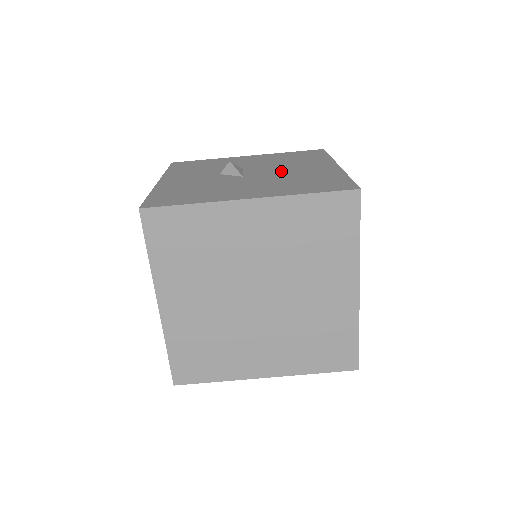
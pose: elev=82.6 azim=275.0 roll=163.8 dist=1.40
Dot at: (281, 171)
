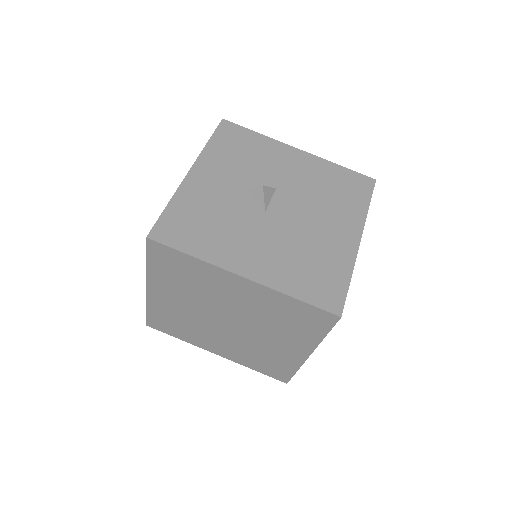
Dot at: (304, 221)
